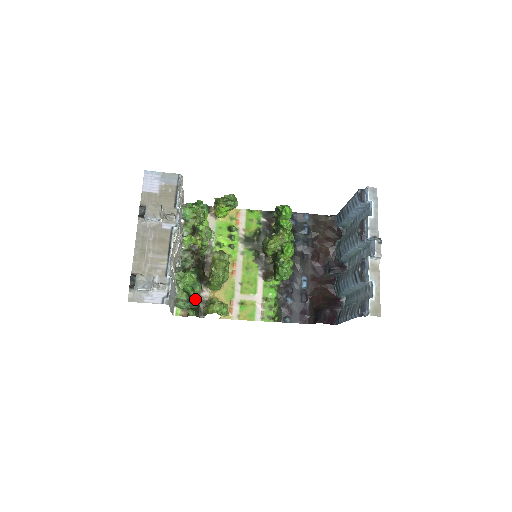
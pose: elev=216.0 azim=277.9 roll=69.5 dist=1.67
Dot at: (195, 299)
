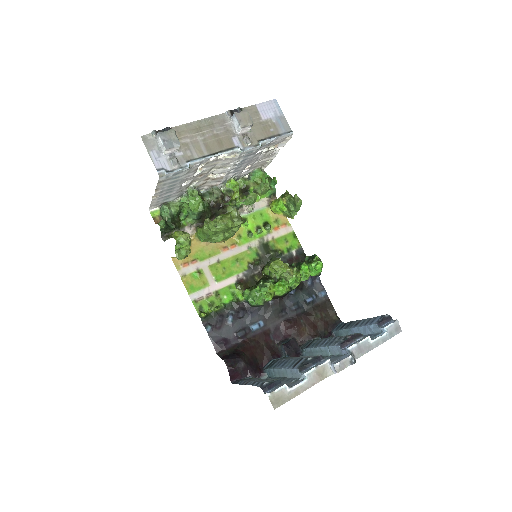
Dot at: (178, 223)
